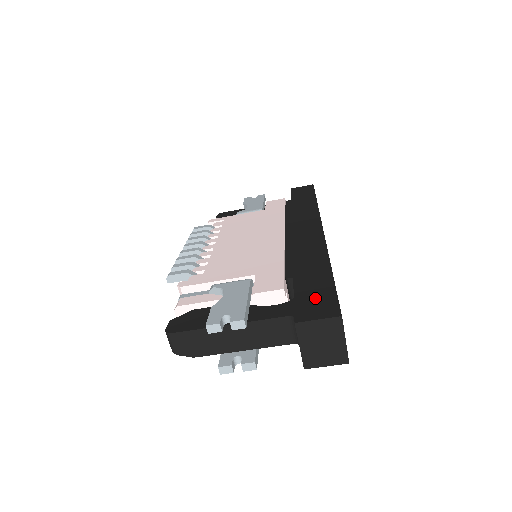
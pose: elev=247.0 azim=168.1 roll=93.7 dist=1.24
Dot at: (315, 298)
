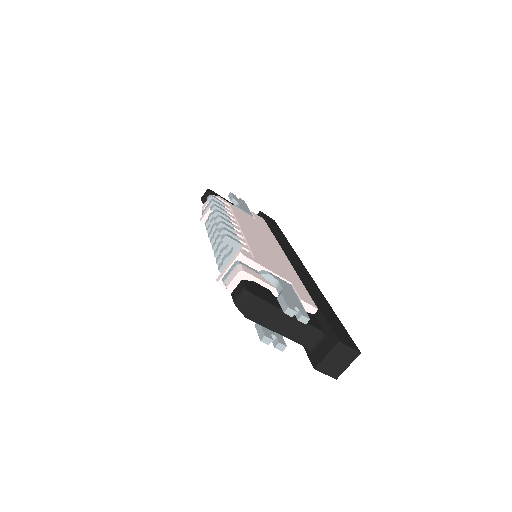
Dot at: (339, 329)
